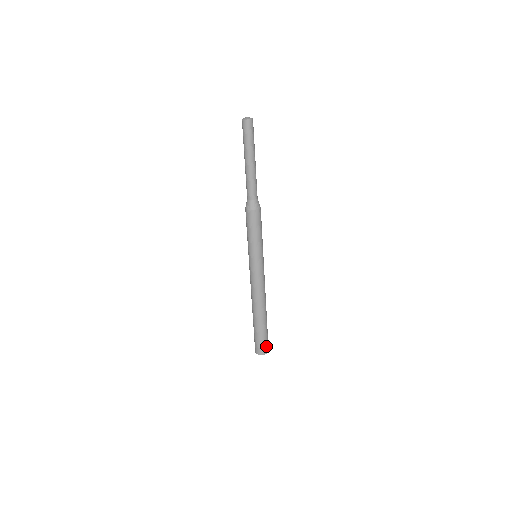
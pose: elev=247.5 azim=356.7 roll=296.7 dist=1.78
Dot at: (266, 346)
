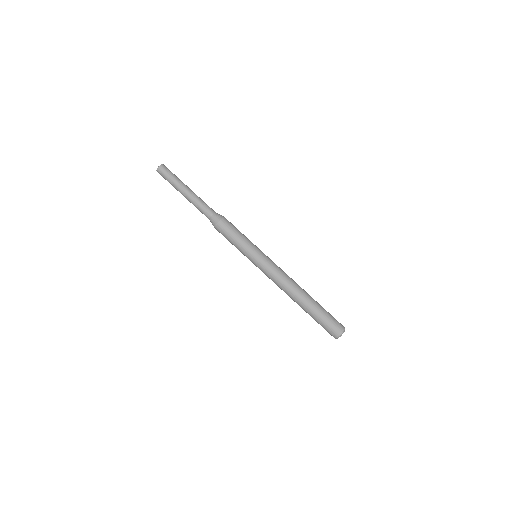
Dot at: (336, 324)
